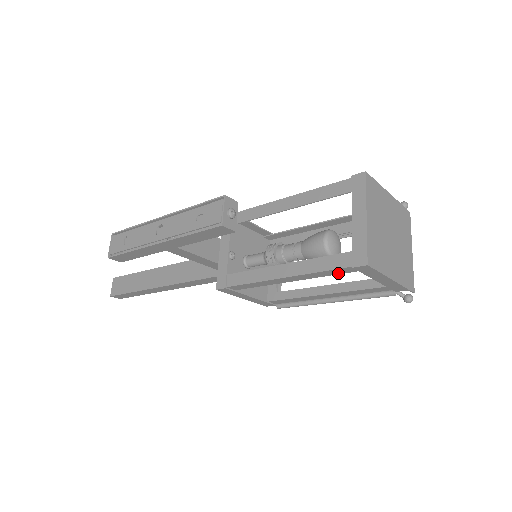
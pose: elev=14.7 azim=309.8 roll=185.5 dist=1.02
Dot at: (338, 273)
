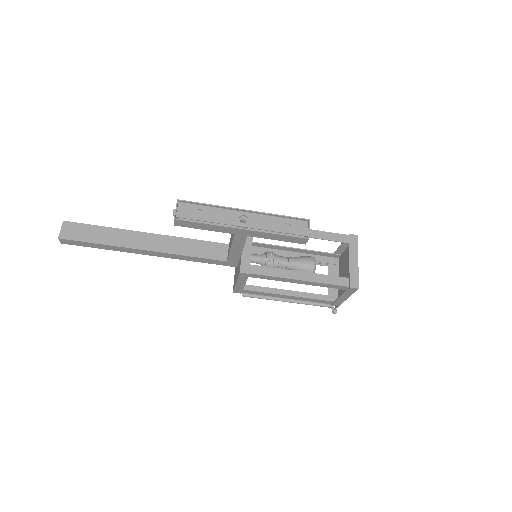
Dot at: (333, 287)
